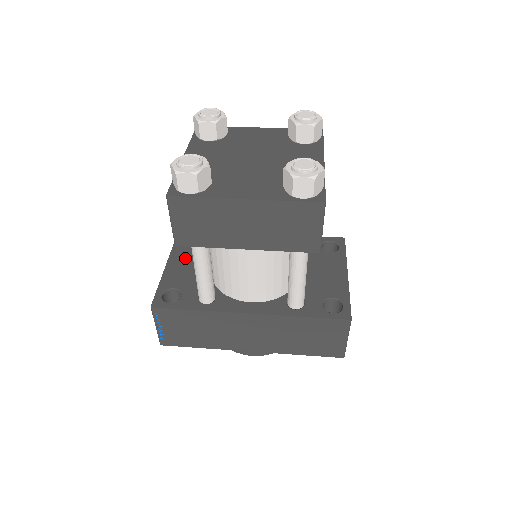
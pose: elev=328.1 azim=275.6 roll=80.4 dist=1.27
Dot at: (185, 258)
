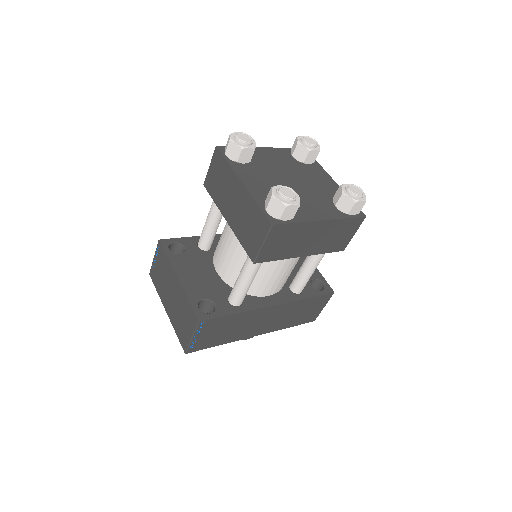
Dot at: (188, 268)
